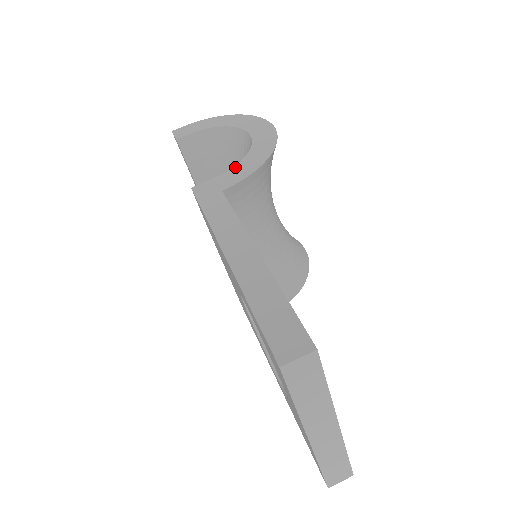
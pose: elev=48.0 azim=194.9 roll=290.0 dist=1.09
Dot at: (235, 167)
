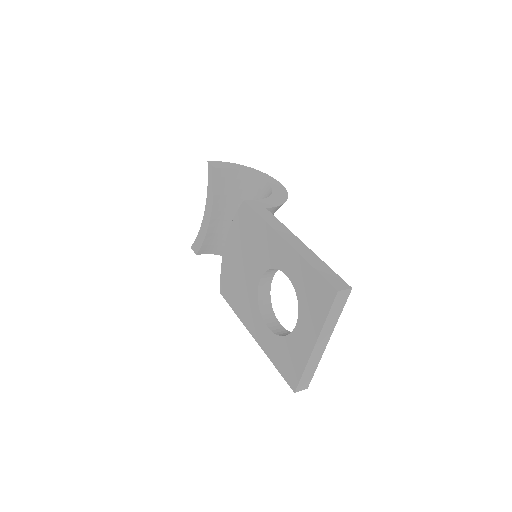
Dot at: (268, 198)
